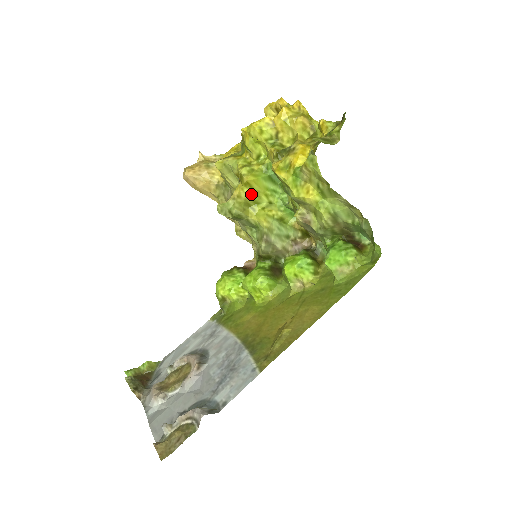
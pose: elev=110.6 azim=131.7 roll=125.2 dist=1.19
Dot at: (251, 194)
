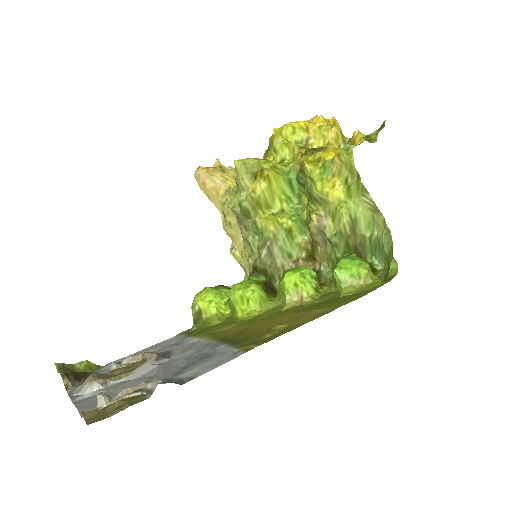
Dot at: (267, 192)
